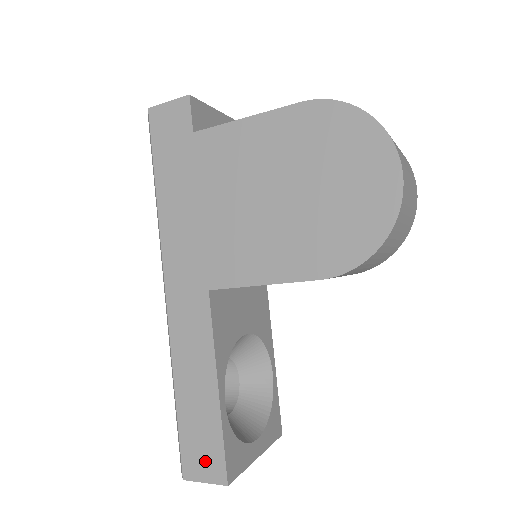
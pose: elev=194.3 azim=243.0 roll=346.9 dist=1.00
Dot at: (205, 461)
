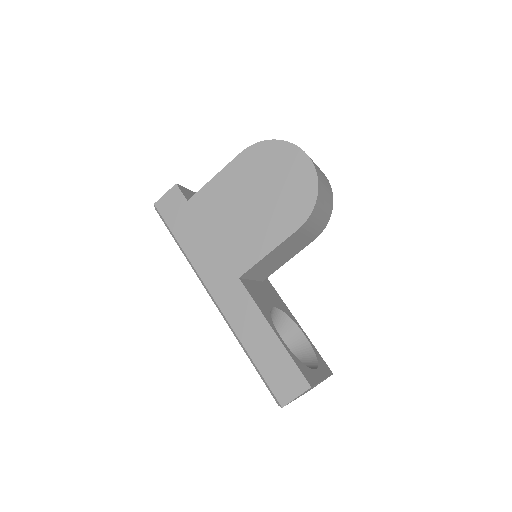
Dot at: (289, 383)
